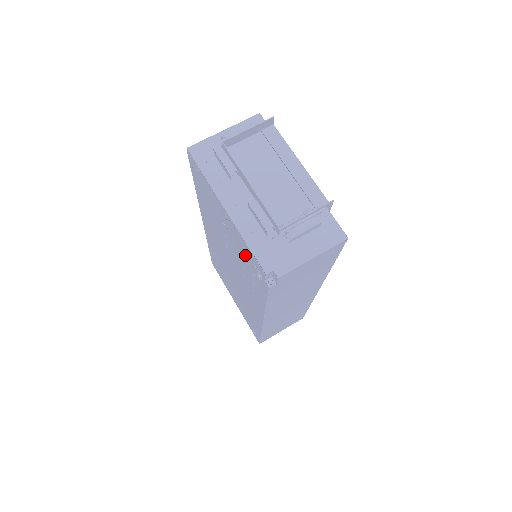
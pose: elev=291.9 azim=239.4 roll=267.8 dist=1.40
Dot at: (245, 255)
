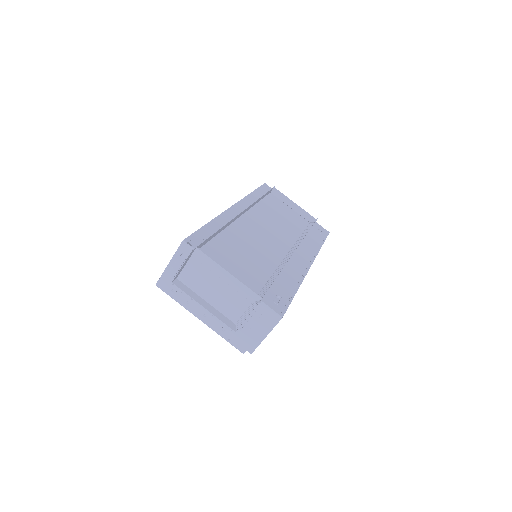
Dot at: occluded
